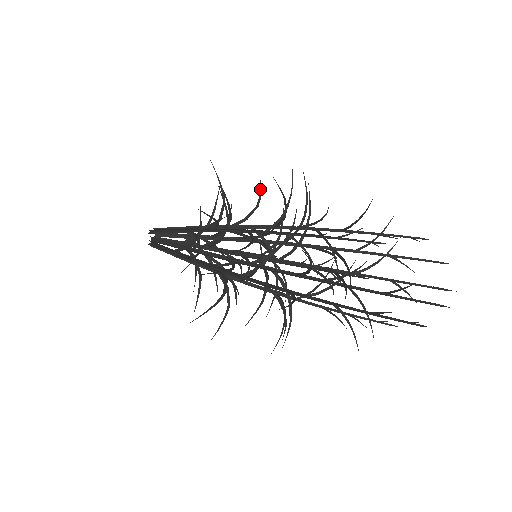
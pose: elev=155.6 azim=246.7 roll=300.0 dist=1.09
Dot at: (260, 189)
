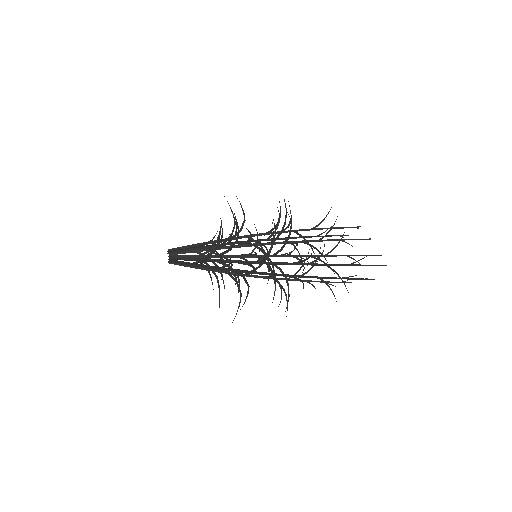
Dot at: (241, 207)
